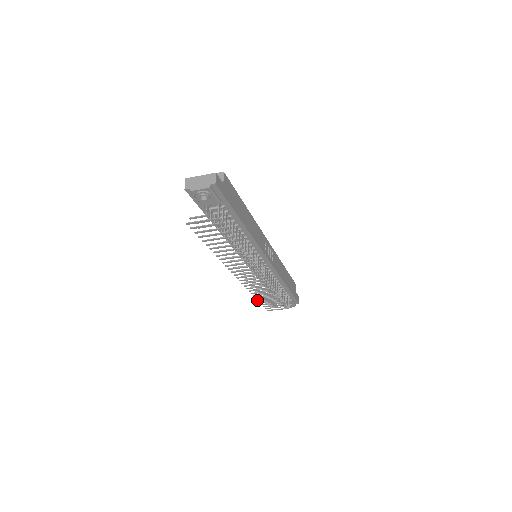
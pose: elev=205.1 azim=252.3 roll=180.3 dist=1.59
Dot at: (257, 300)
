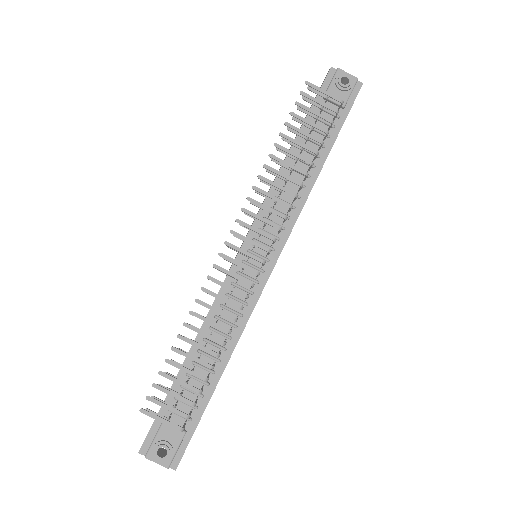
Dot at: (171, 347)
